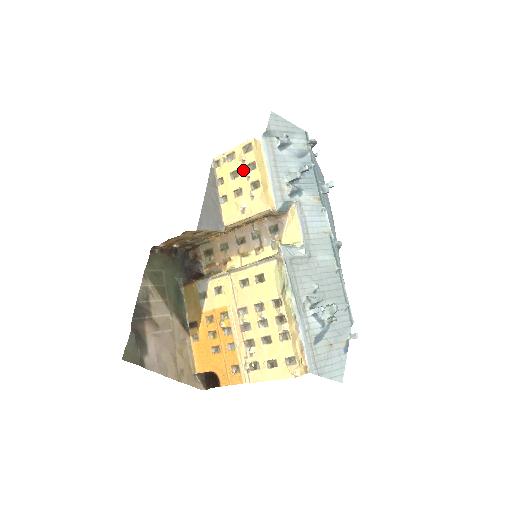
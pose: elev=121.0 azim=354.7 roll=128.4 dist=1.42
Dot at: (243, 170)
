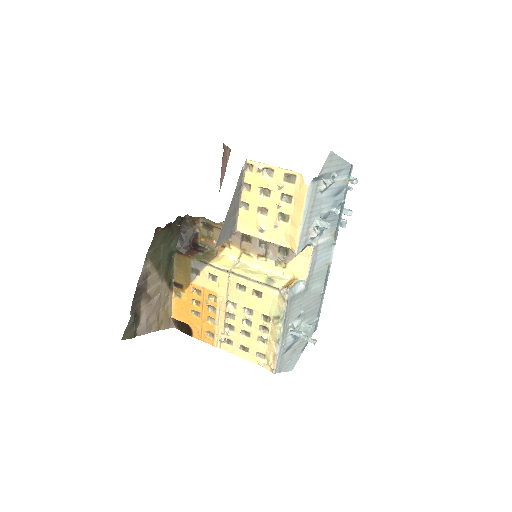
Dot at: (276, 196)
